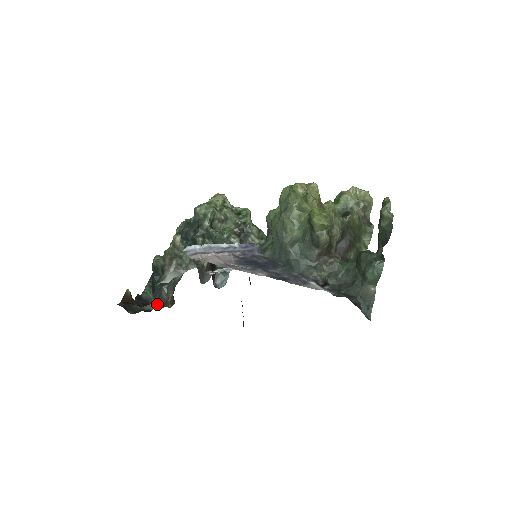
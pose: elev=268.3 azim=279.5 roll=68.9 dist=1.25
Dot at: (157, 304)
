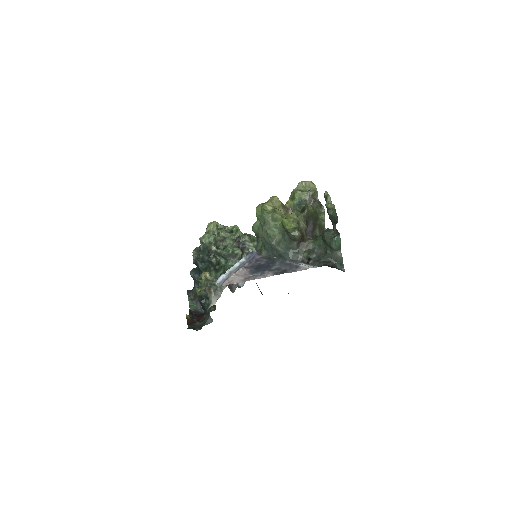
Dot at: (203, 310)
